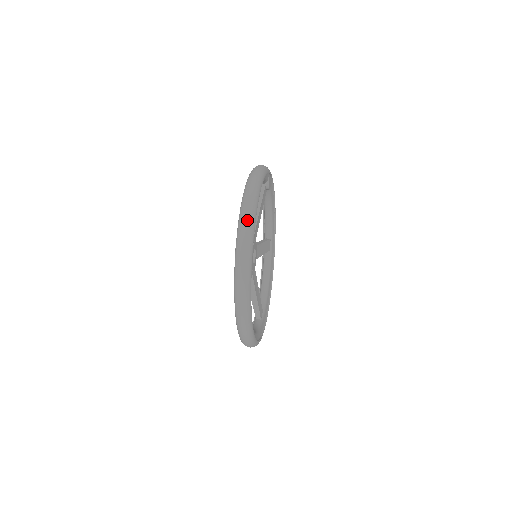
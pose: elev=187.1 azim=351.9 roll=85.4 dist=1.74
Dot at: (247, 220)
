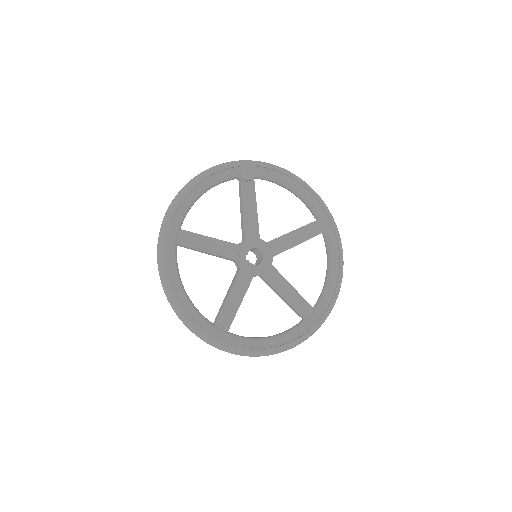
Dot at: (158, 243)
